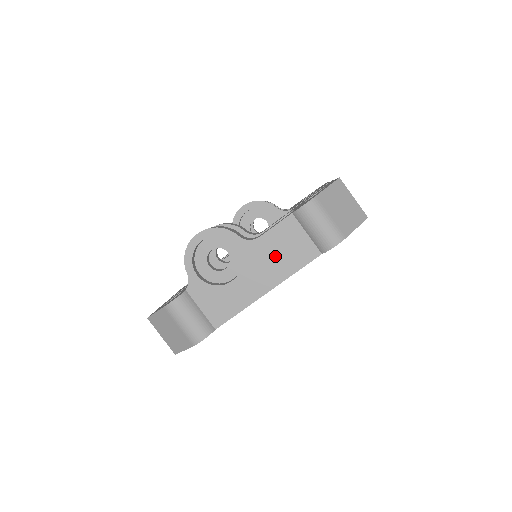
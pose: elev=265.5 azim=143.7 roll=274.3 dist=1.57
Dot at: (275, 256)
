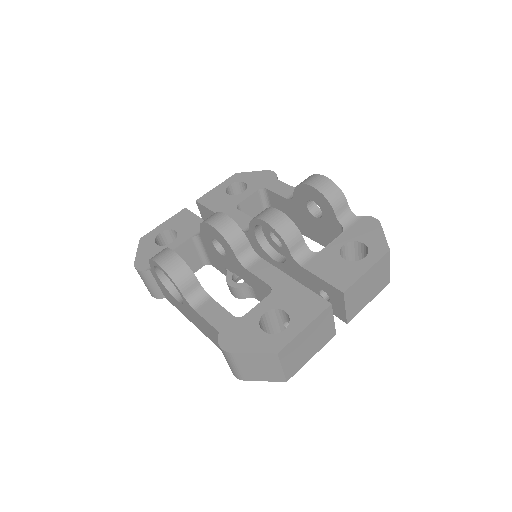
Dot at: (203, 326)
